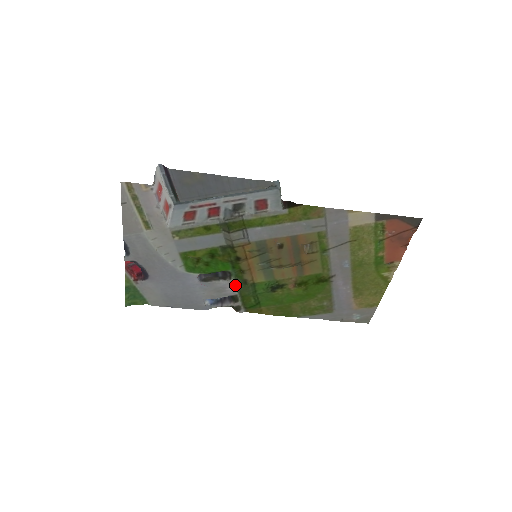
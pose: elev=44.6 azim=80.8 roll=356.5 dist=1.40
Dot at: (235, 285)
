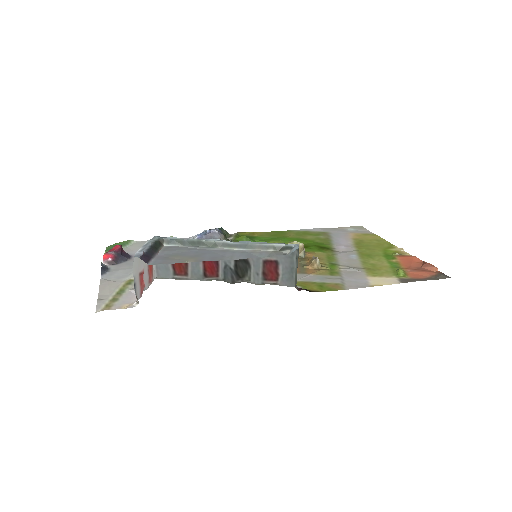
Dot at: occluded
